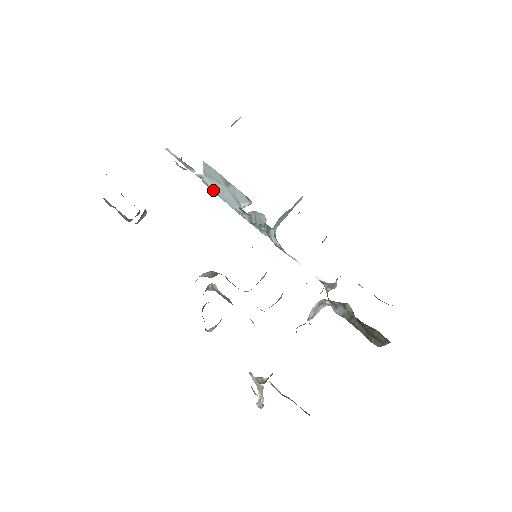
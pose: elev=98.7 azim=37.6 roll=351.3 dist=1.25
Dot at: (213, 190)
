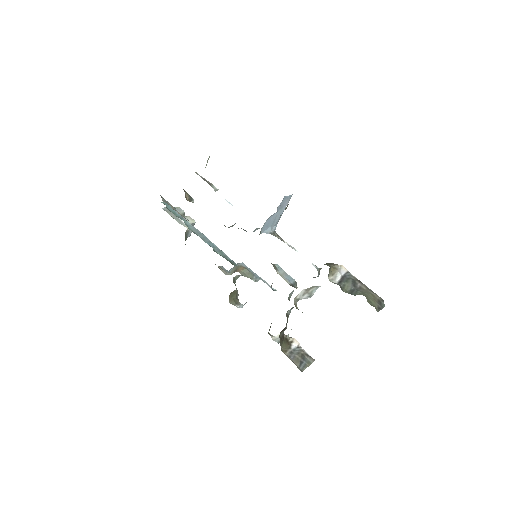
Dot at: occluded
